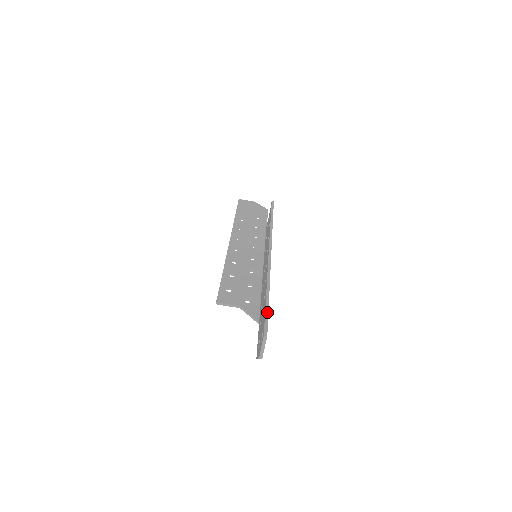
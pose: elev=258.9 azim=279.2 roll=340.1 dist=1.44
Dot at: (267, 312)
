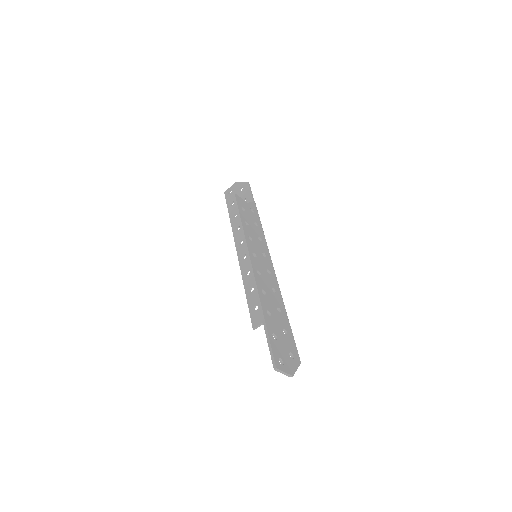
Dot at: (268, 341)
